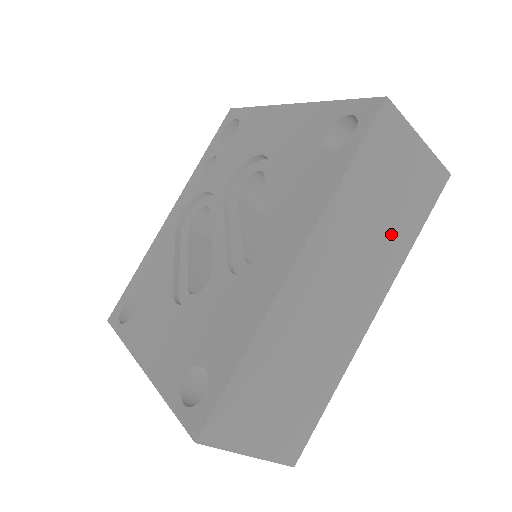
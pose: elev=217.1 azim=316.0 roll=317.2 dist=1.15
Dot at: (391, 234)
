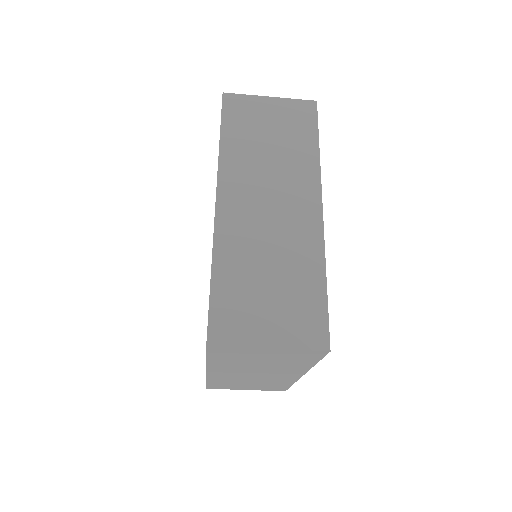
Dot at: (291, 154)
